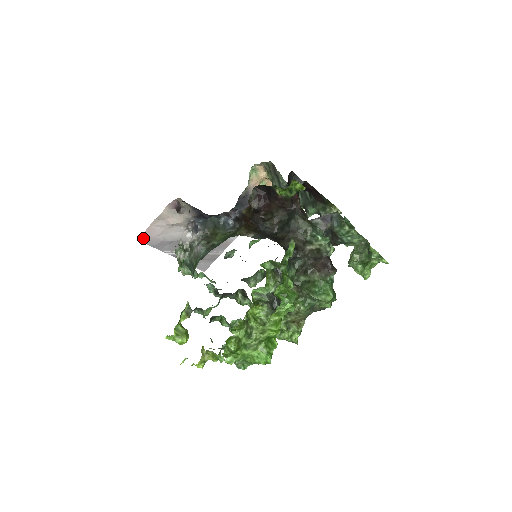
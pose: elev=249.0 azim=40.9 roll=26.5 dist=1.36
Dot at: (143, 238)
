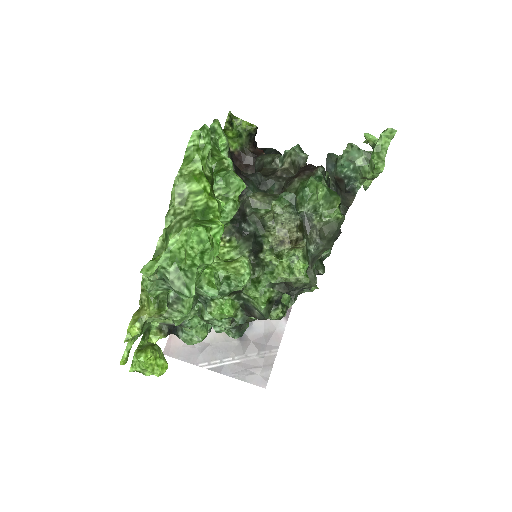
Dot at: (167, 351)
